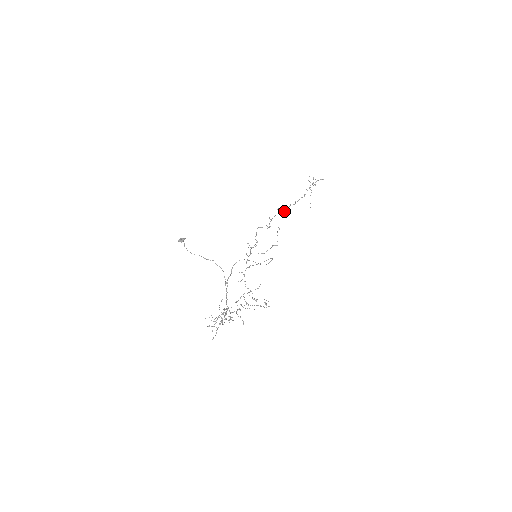
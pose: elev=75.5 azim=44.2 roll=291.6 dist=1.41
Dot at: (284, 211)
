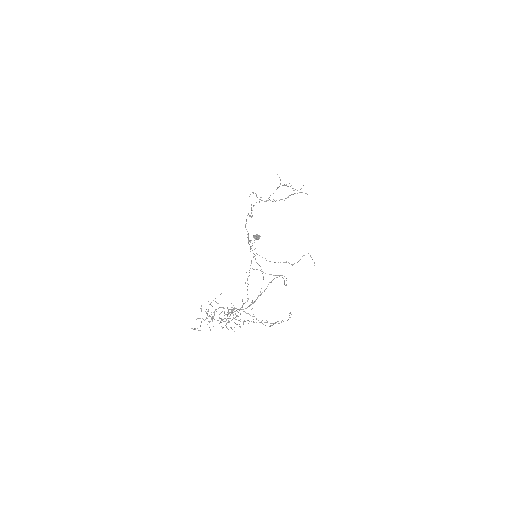
Dot at: (250, 194)
